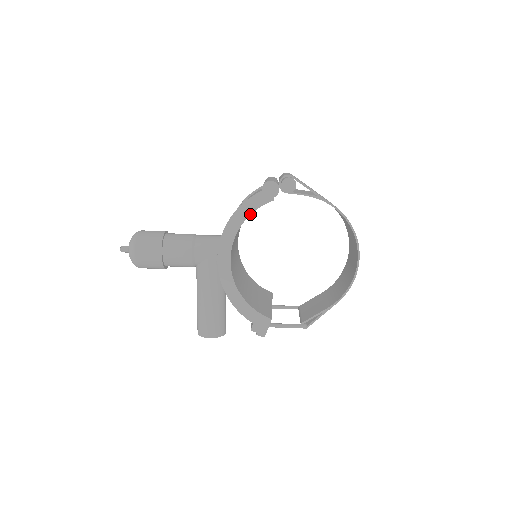
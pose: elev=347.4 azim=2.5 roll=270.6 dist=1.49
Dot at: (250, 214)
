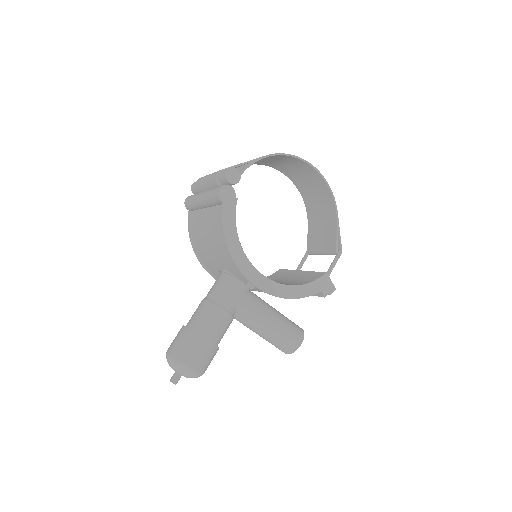
Dot at: (236, 228)
